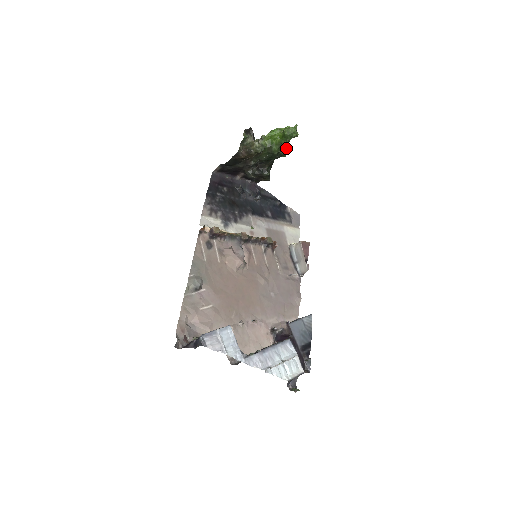
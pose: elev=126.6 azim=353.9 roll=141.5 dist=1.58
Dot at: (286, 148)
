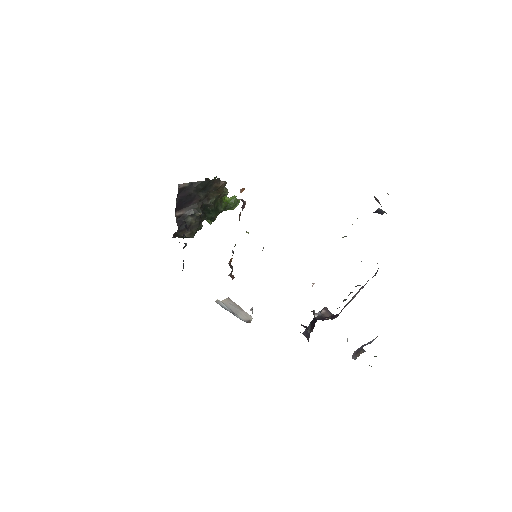
Dot at: (216, 217)
